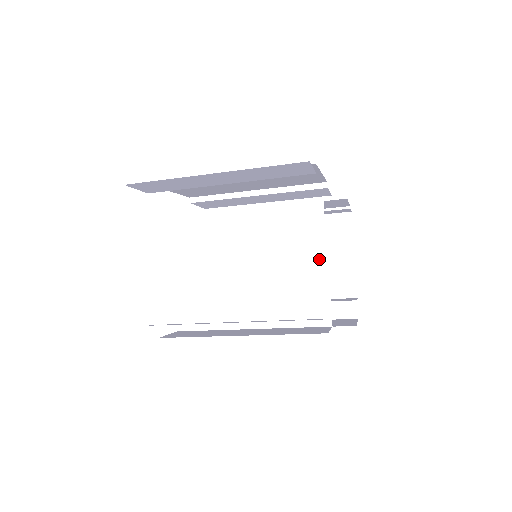
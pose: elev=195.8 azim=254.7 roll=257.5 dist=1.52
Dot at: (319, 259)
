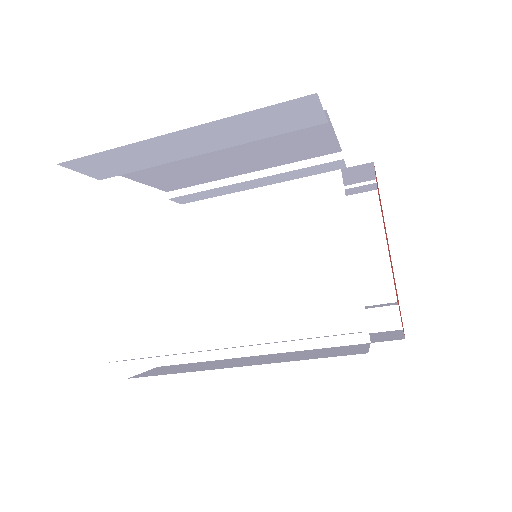
Dot at: (342, 249)
